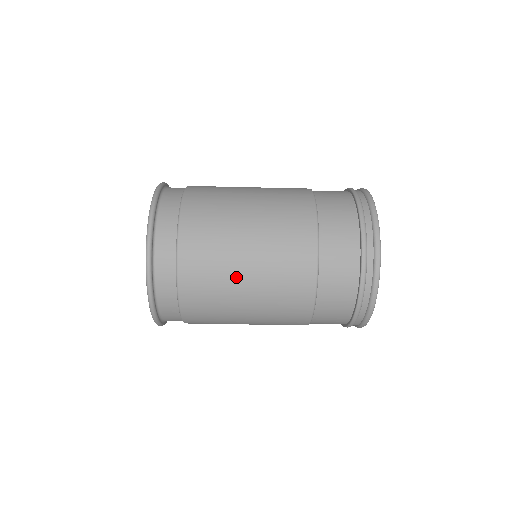
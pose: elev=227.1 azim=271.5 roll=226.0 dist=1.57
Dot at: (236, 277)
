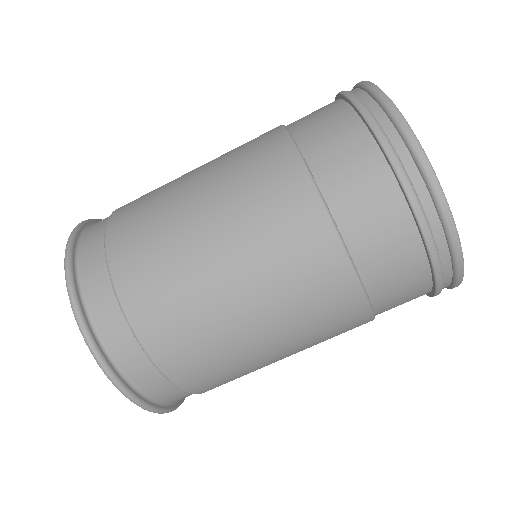
Dot at: (237, 330)
